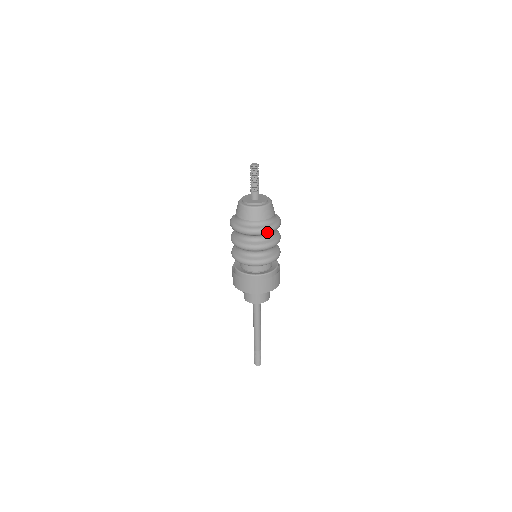
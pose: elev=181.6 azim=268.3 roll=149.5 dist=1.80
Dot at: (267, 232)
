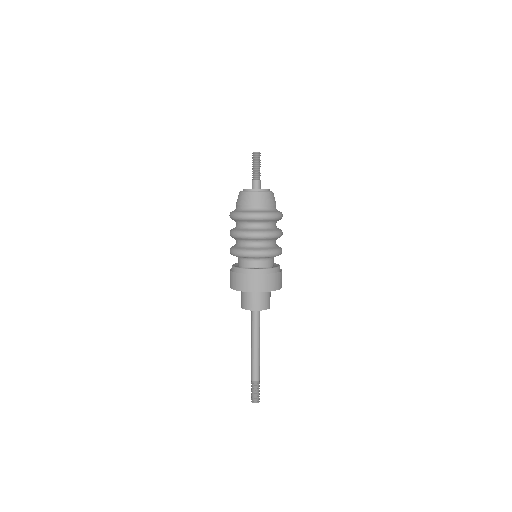
Dot at: (265, 217)
